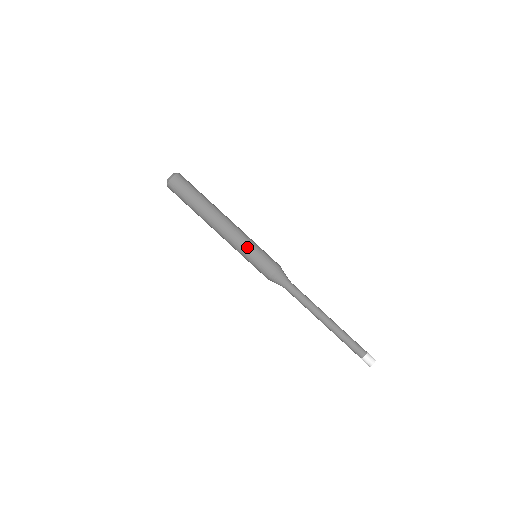
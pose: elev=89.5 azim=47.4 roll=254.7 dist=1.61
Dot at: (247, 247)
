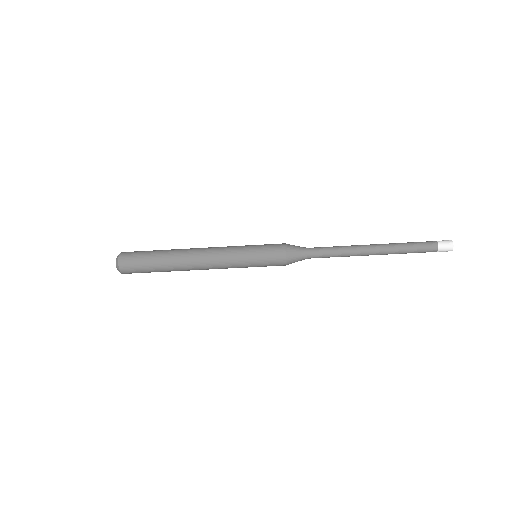
Dot at: occluded
